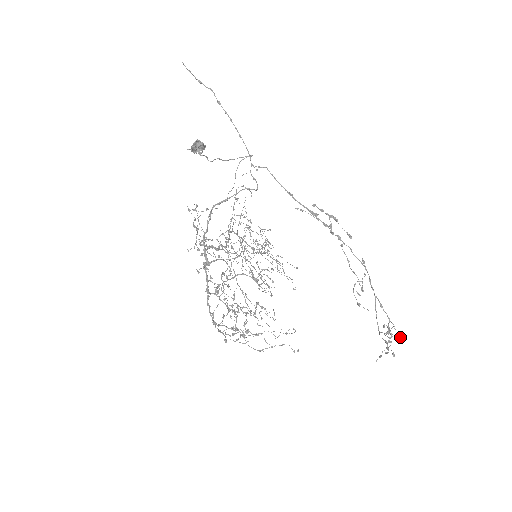
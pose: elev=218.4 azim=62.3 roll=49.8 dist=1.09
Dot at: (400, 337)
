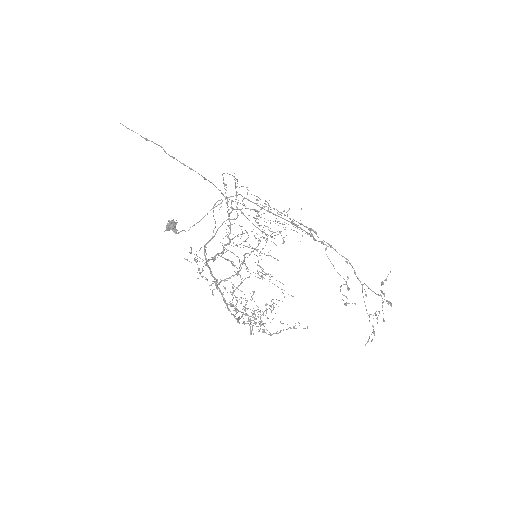
Dot at: (389, 303)
